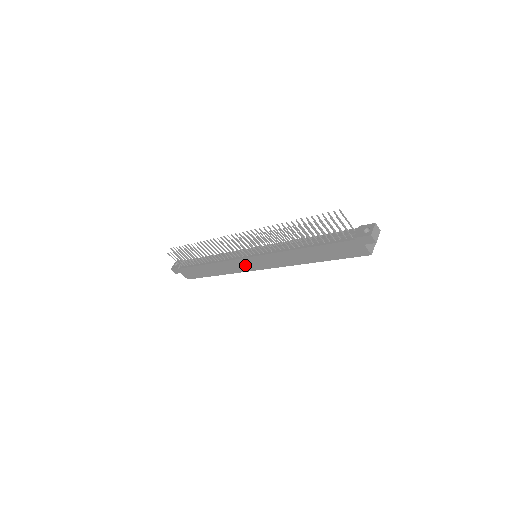
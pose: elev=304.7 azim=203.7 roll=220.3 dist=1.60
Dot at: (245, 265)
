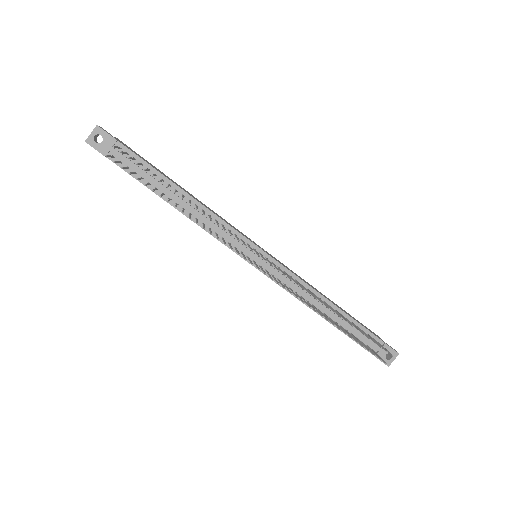
Dot at: occluded
